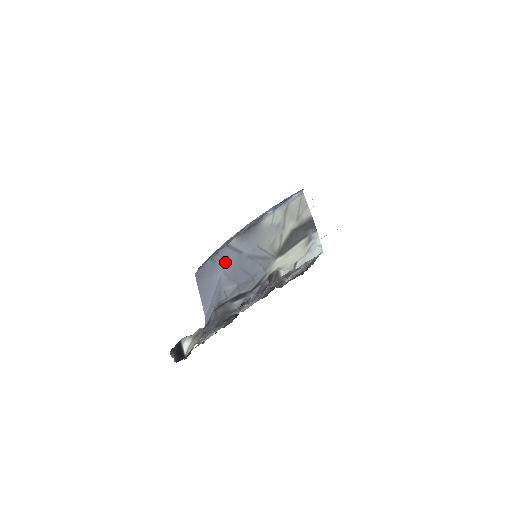
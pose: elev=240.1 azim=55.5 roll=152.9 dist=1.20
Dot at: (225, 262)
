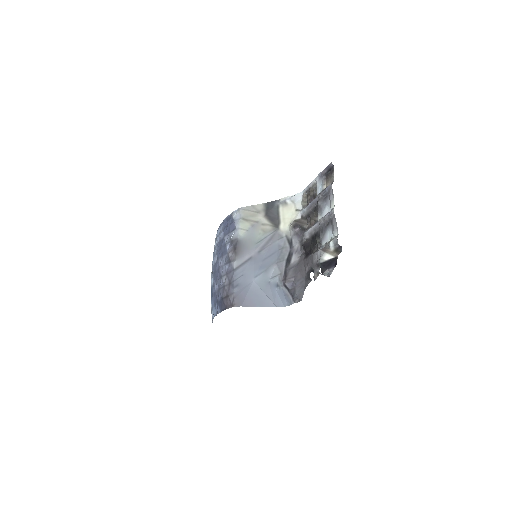
Dot at: (247, 274)
